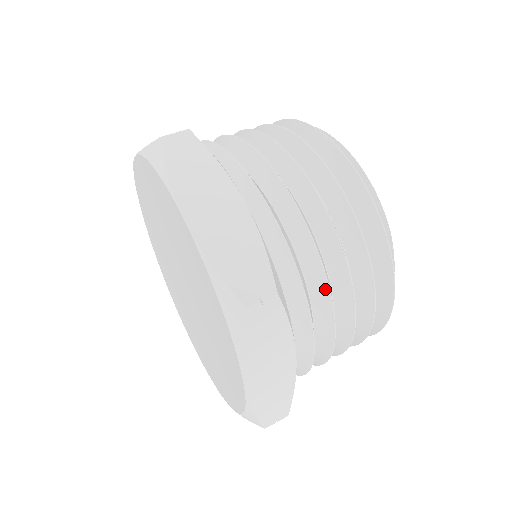
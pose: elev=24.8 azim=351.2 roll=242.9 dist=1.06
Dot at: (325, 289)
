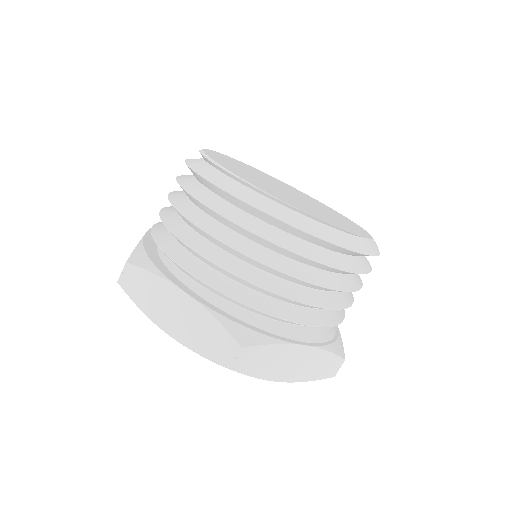
Dot at: (285, 298)
